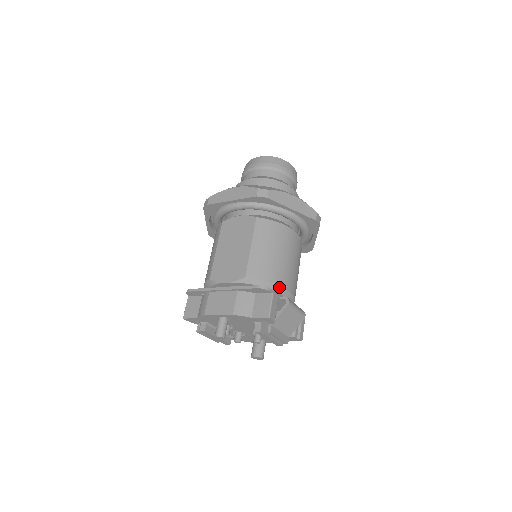
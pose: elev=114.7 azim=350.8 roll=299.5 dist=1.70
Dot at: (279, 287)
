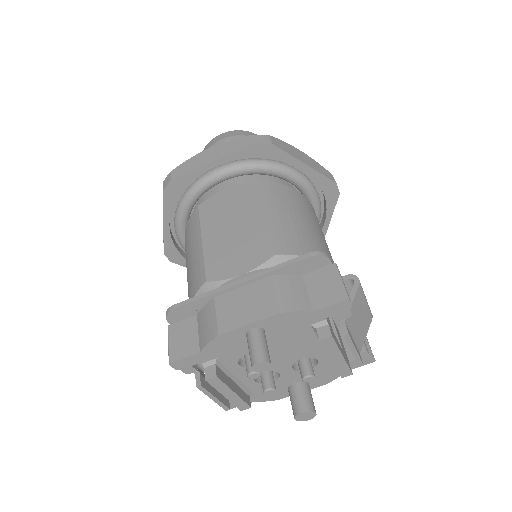
Dot at: occluded
